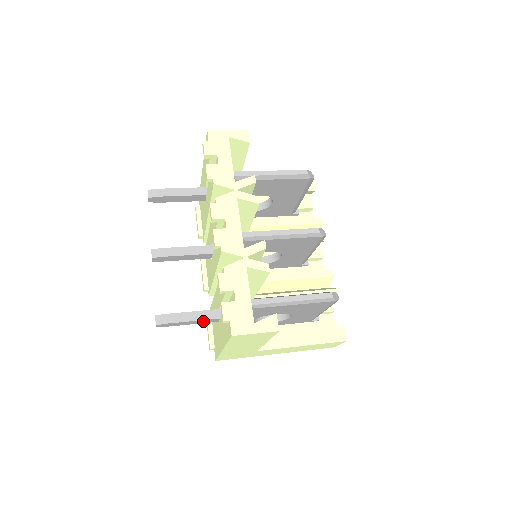
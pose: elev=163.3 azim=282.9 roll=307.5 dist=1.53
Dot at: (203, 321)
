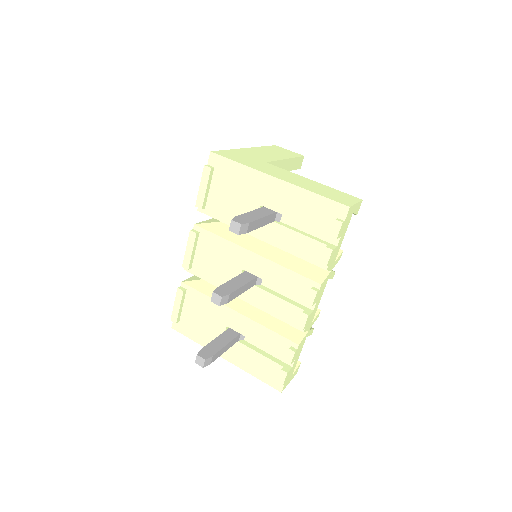
Dot at: occluded
